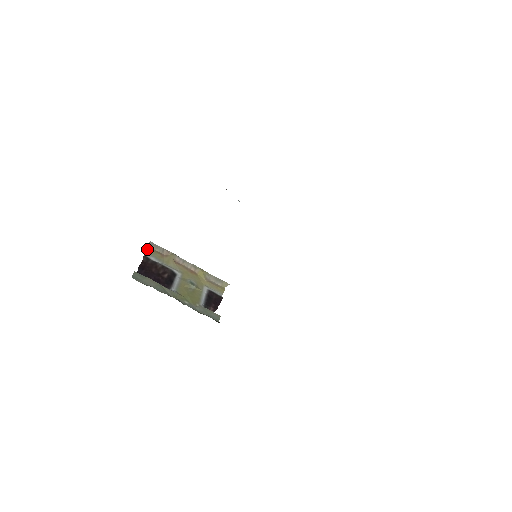
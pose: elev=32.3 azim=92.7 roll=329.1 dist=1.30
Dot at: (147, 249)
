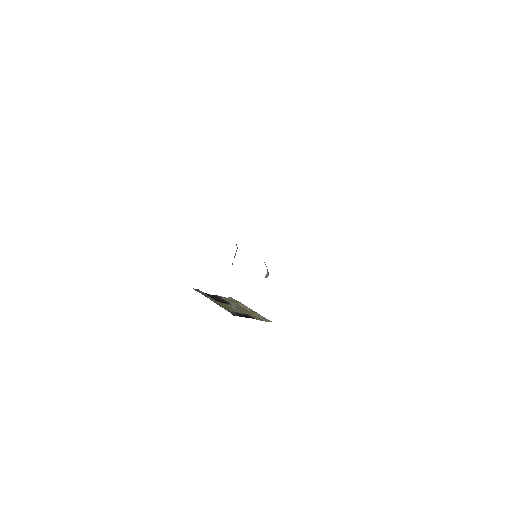
Dot at: (224, 297)
